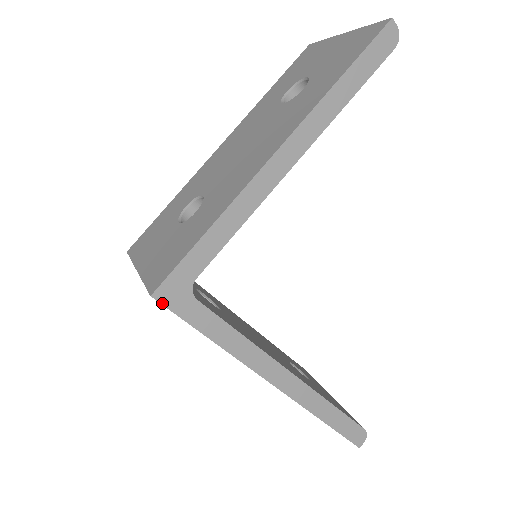
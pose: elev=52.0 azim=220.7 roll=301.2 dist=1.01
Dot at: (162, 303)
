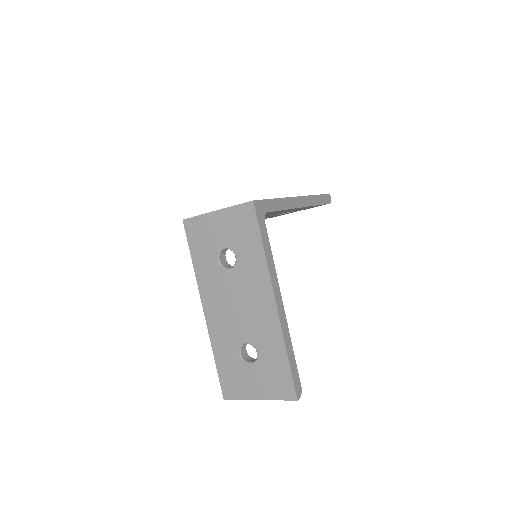
Dot at: (255, 208)
